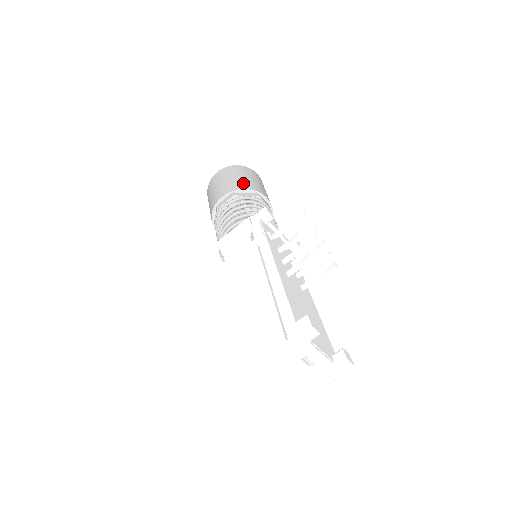
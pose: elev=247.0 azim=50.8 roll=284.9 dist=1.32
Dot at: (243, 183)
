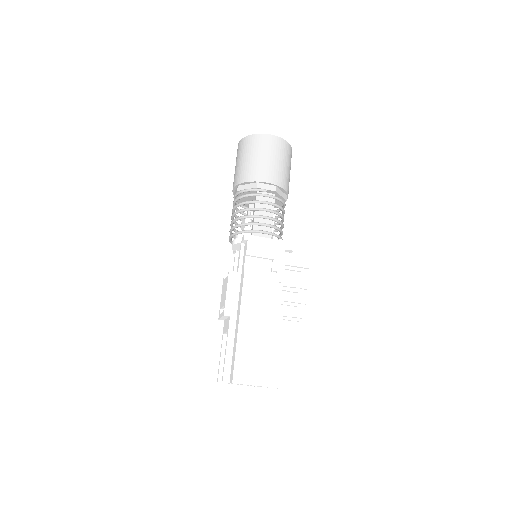
Dot at: (286, 180)
